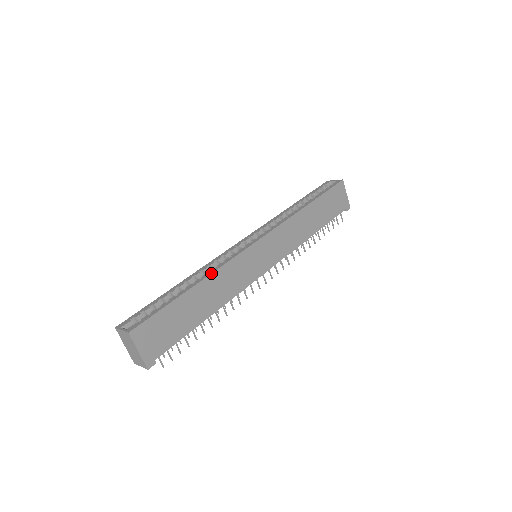
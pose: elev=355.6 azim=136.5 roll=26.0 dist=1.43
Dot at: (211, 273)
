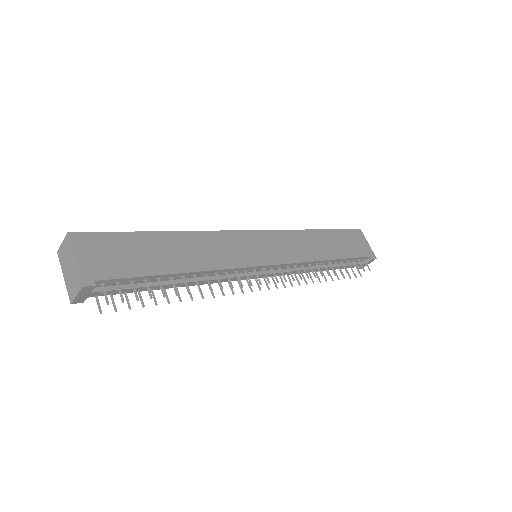
Dot at: (192, 231)
